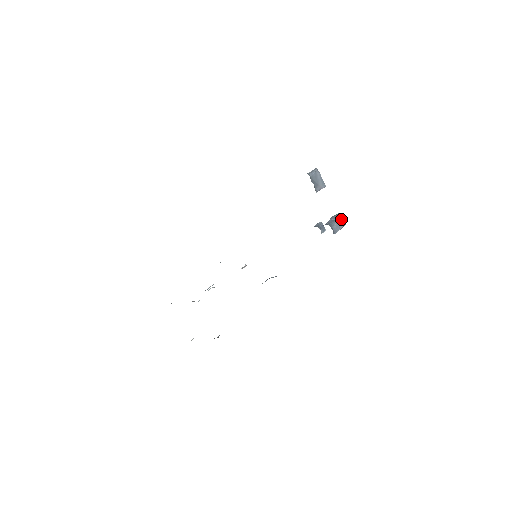
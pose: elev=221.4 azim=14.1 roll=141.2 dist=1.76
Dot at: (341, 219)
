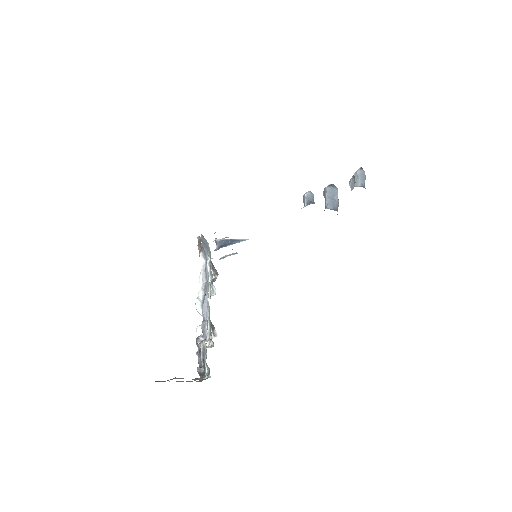
Dot at: occluded
